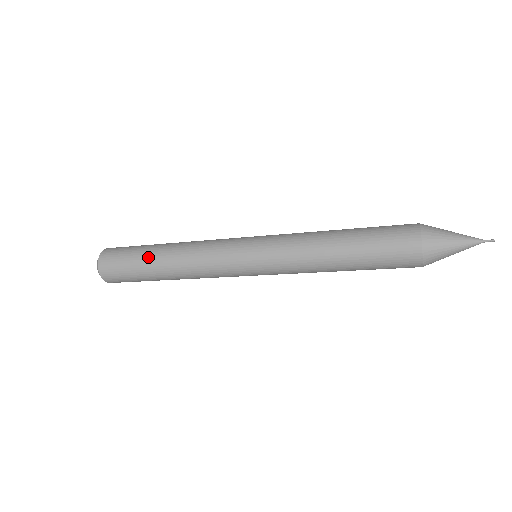
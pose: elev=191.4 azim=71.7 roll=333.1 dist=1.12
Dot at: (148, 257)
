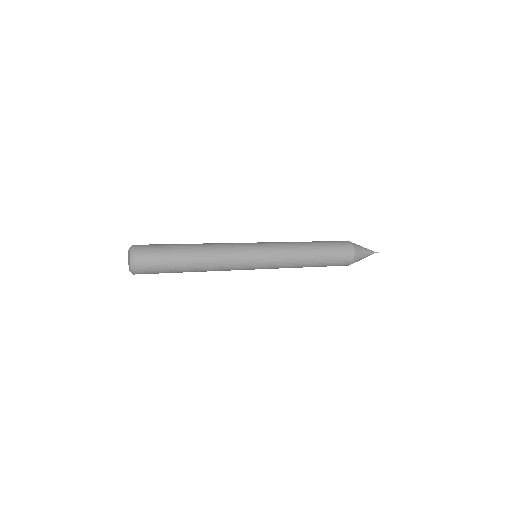
Dot at: (182, 254)
